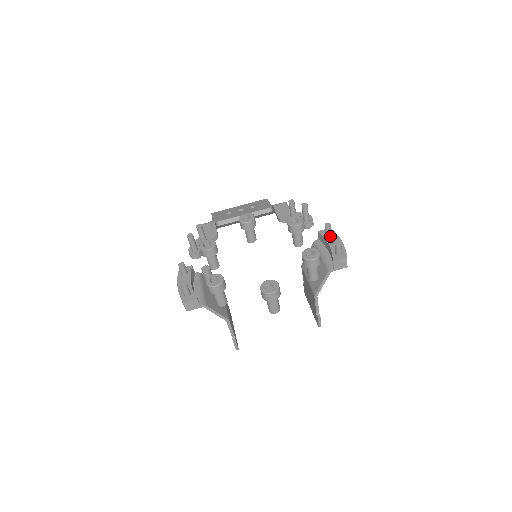
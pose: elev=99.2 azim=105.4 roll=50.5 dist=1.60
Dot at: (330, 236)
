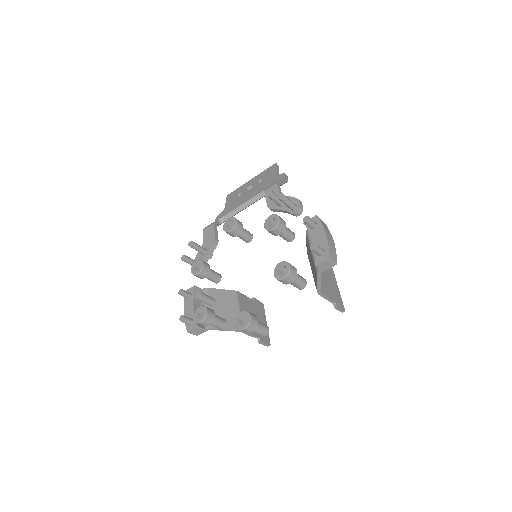
Dot at: (315, 228)
